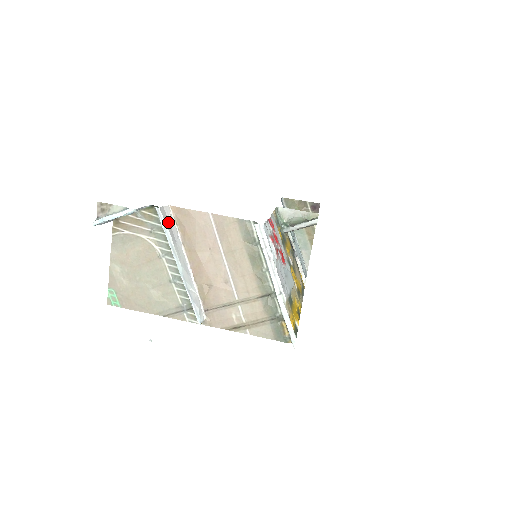
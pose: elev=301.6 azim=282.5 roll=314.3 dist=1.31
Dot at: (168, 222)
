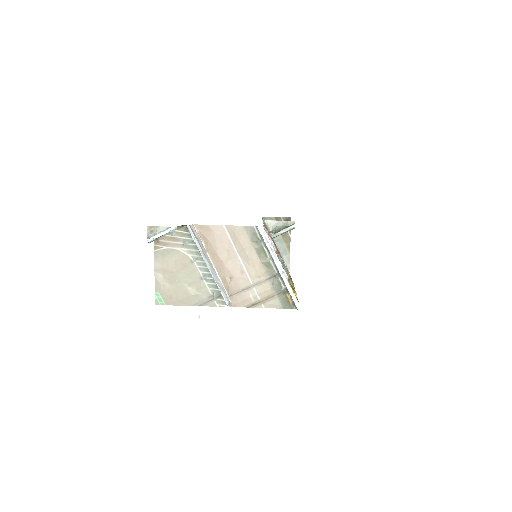
Dot at: (195, 236)
